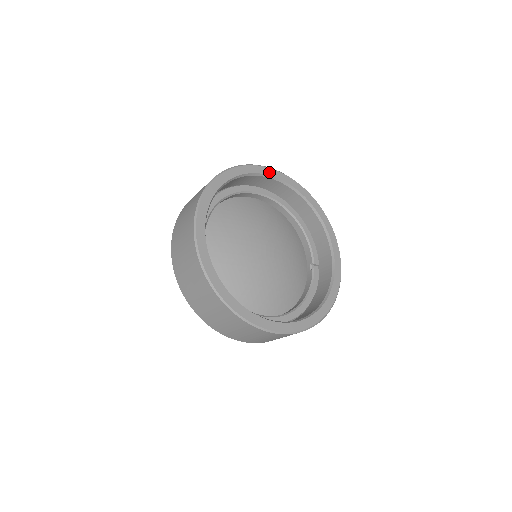
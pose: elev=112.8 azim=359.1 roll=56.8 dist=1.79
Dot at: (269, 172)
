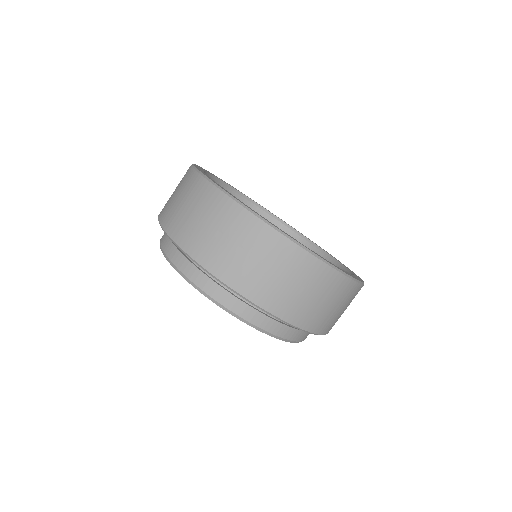
Dot at: (199, 168)
